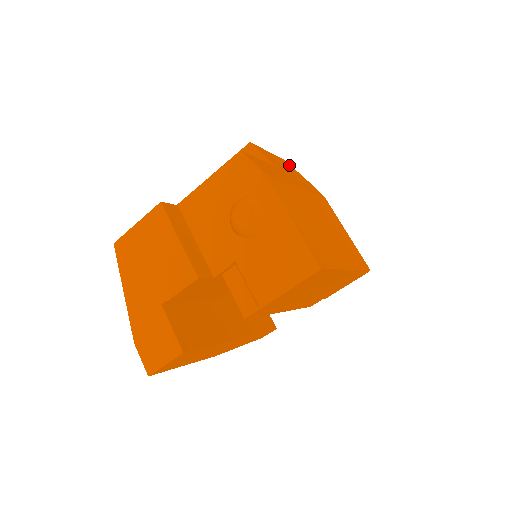
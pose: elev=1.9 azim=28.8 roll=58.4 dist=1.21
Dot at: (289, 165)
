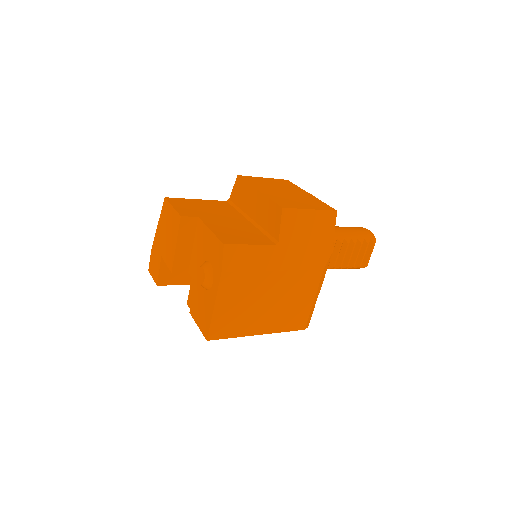
Dot at: (331, 221)
